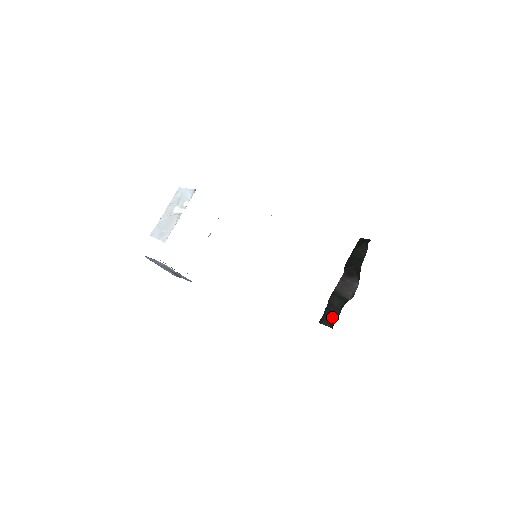
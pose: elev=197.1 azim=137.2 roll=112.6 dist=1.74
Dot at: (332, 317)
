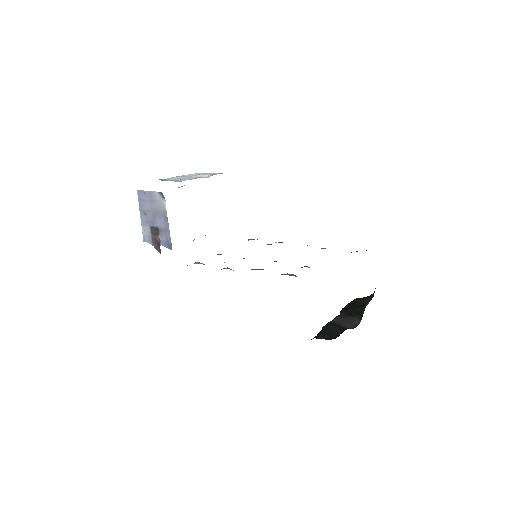
Dot at: (331, 335)
